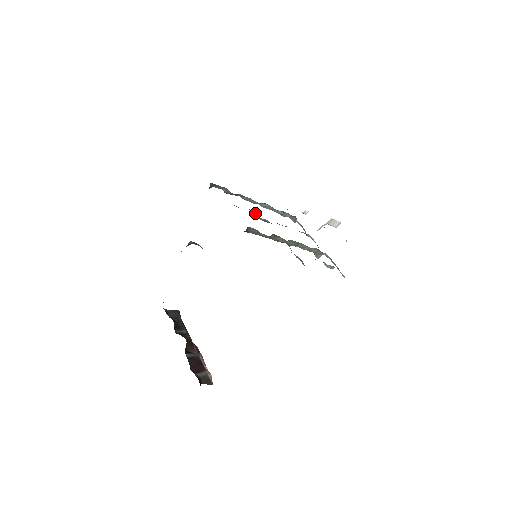
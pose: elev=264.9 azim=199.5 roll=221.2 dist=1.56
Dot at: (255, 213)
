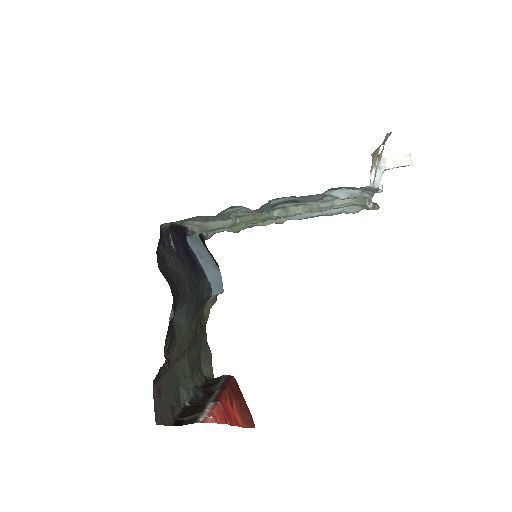
Dot at: occluded
